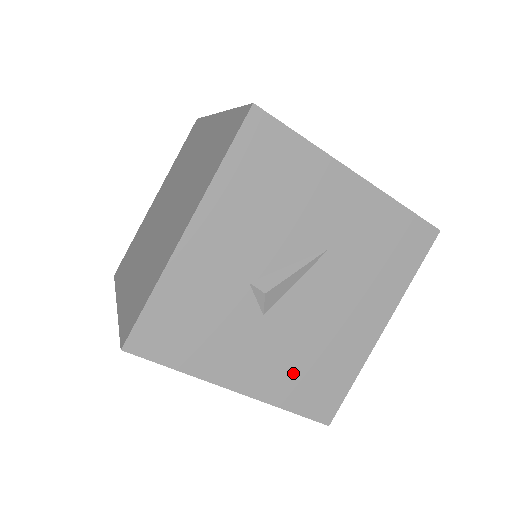
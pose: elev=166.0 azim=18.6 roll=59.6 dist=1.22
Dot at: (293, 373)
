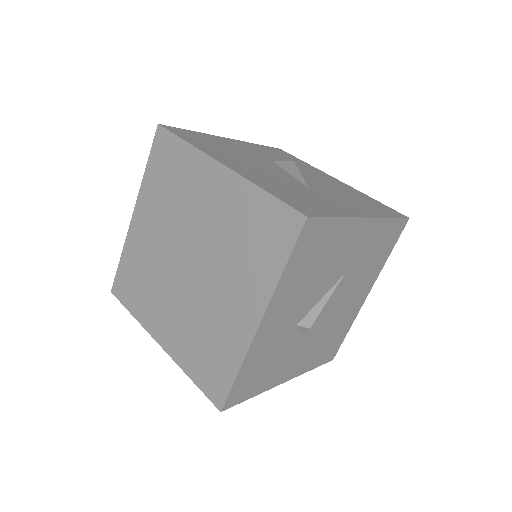
Dot at: (317, 351)
